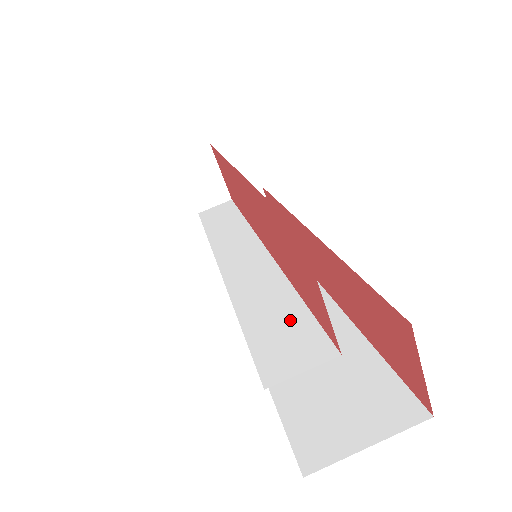
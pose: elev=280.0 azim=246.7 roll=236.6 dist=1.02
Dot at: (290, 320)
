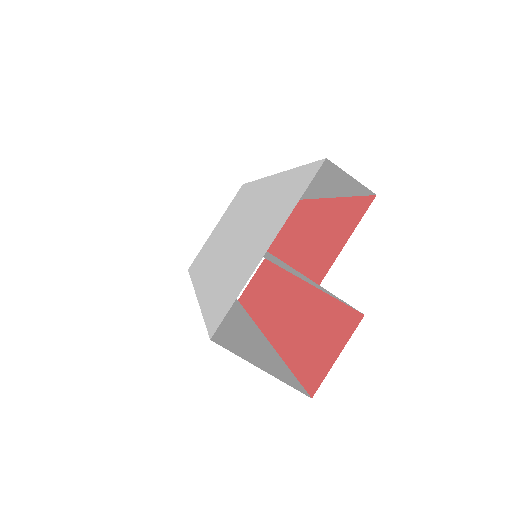
Dot at: (285, 265)
